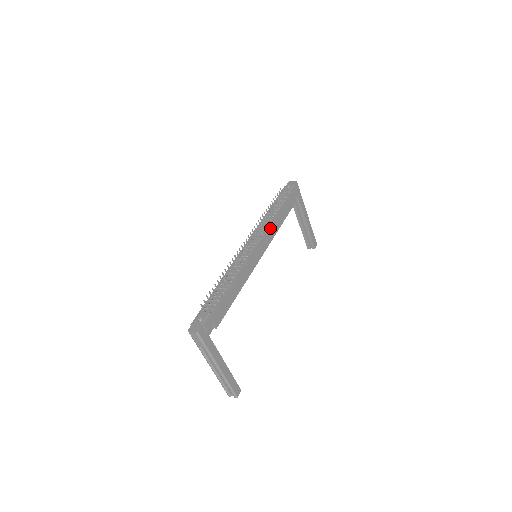
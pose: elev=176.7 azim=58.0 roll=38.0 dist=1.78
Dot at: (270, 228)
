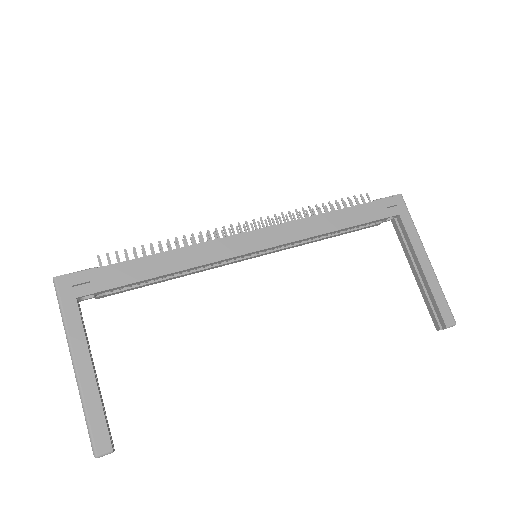
Dot at: (295, 222)
